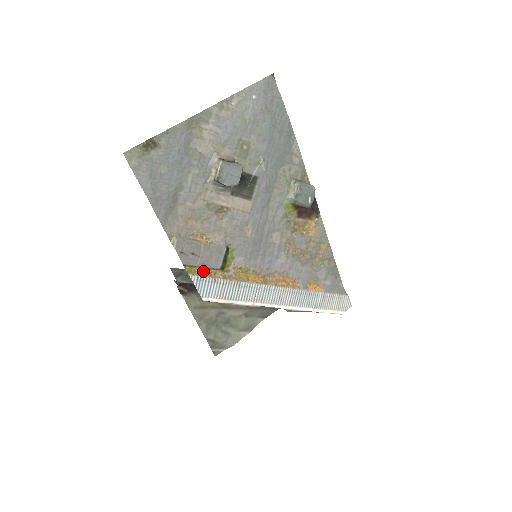
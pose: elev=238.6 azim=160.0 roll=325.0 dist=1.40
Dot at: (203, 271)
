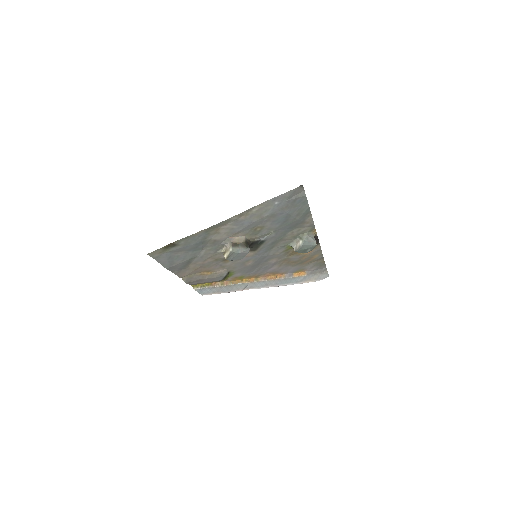
Dot at: (206, 283)
